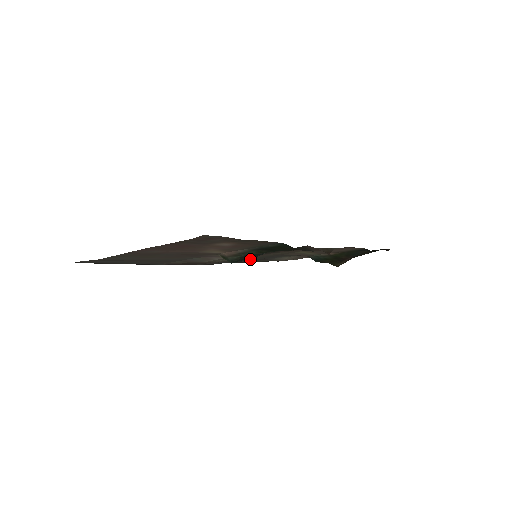
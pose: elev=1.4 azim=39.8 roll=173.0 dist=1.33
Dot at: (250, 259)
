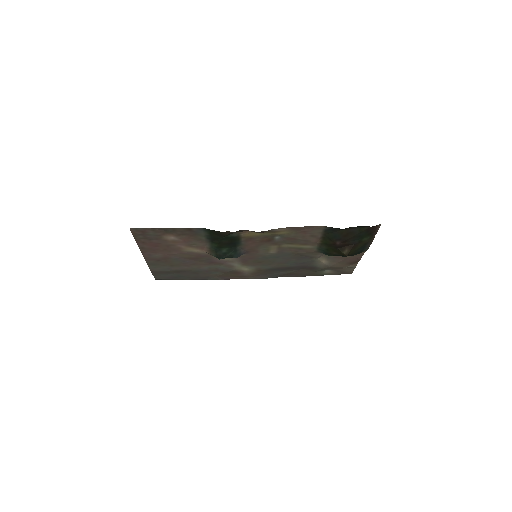
Dot at: (234, 255)
